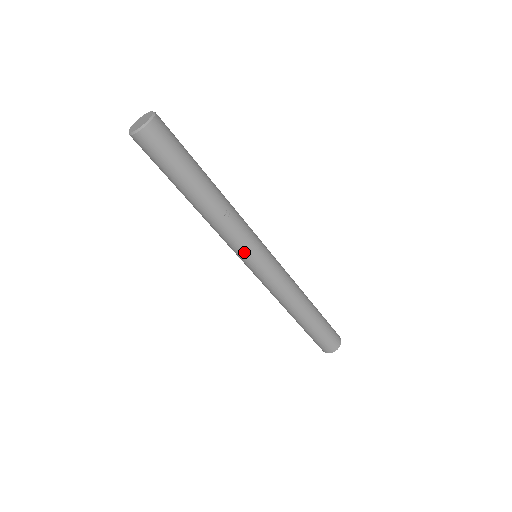
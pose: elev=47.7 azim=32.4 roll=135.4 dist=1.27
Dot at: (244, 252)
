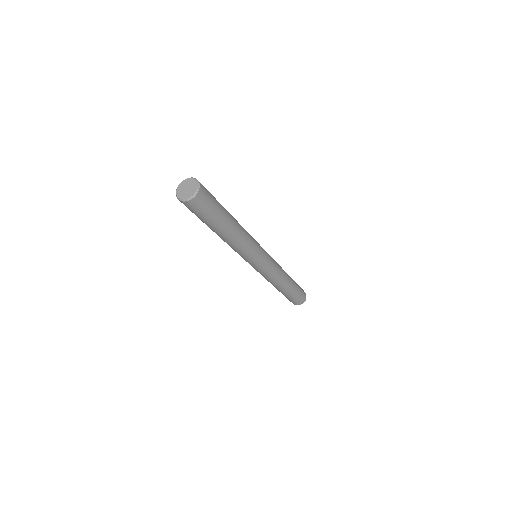
Dot at: (254, 257)
